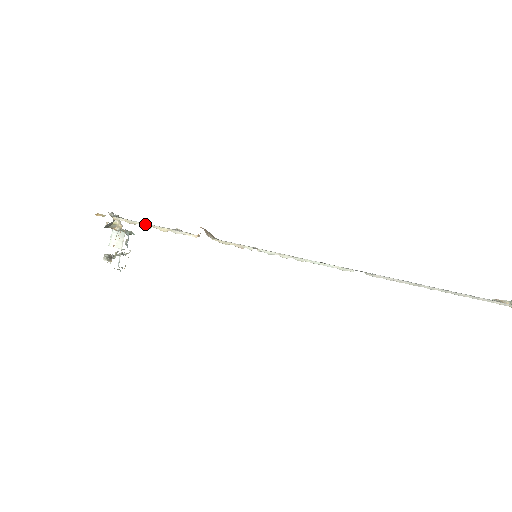
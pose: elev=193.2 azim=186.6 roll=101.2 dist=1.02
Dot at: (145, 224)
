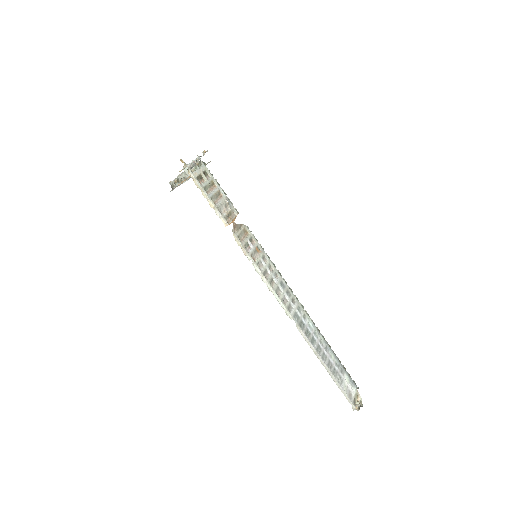
Dot at: (204, 192)
